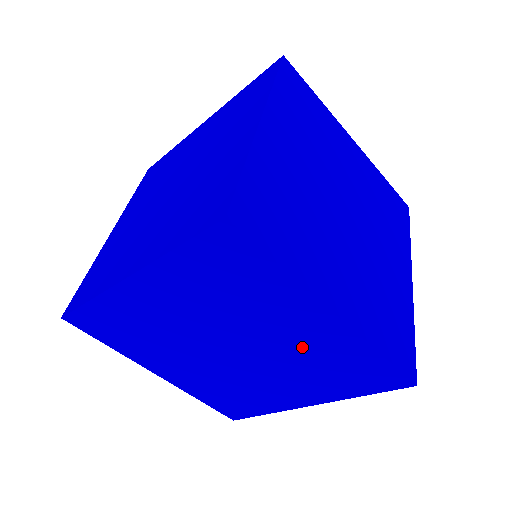
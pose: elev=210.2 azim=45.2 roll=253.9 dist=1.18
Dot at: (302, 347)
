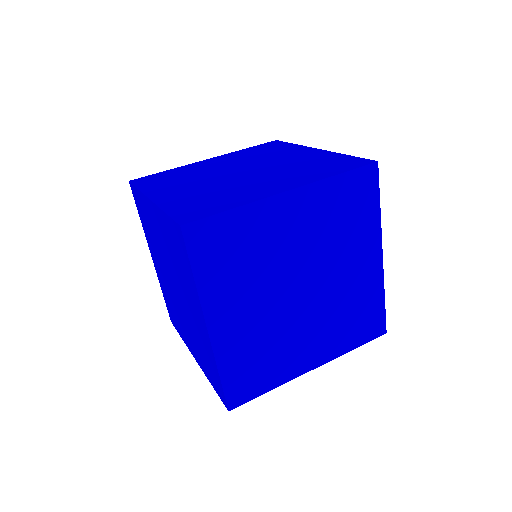
Dot at: occluded
